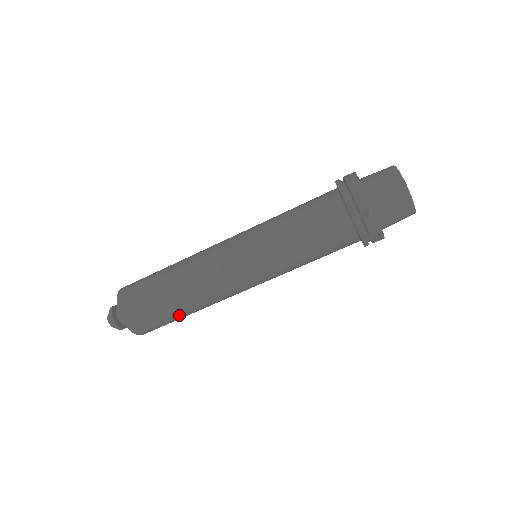
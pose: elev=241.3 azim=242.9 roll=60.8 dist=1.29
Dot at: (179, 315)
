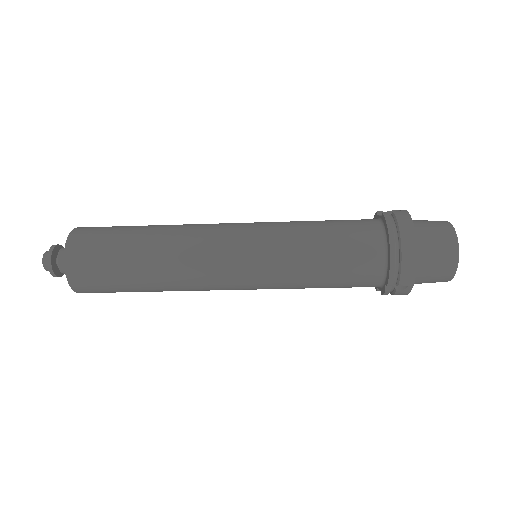
Dot at: occluded
